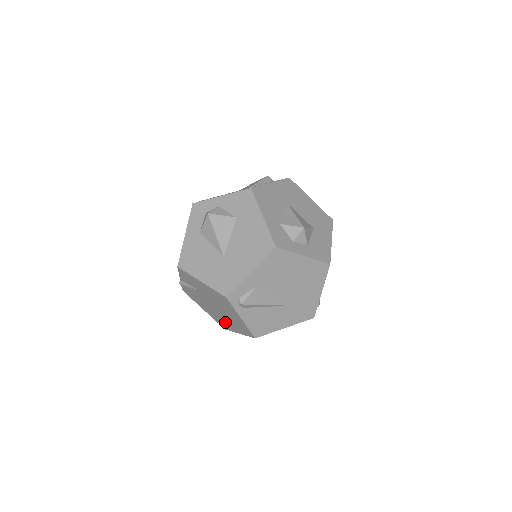
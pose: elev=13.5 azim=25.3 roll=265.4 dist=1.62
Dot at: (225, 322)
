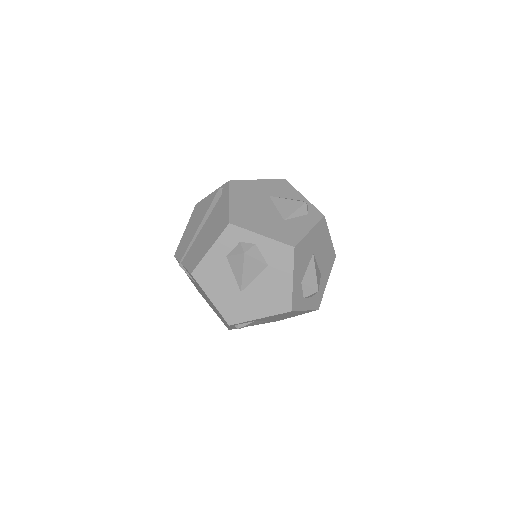
Dot at: occluded
